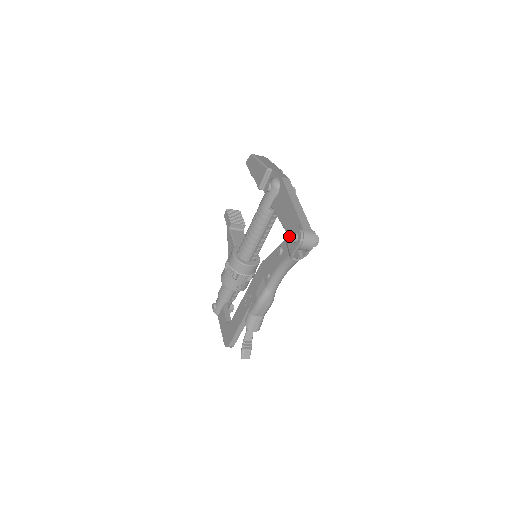
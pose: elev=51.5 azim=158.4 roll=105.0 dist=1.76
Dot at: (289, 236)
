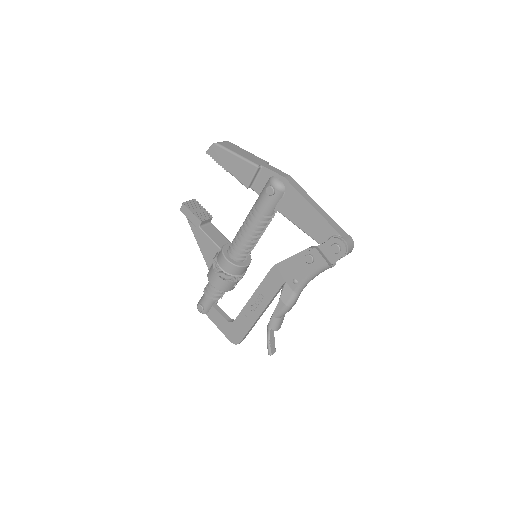
Dot at: (324, 246)
